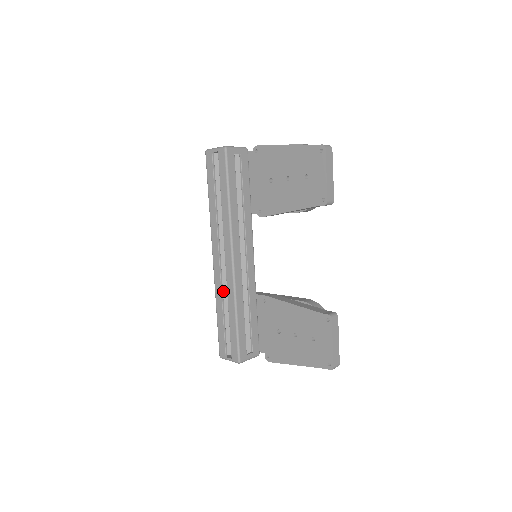
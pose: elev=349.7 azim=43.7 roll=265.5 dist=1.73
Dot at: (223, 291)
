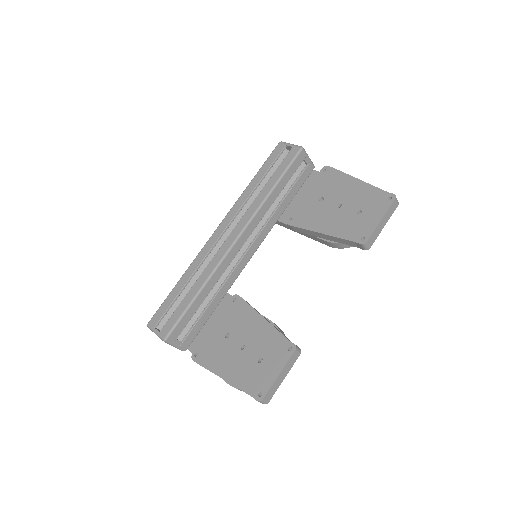
Dot at: (201, 266)
